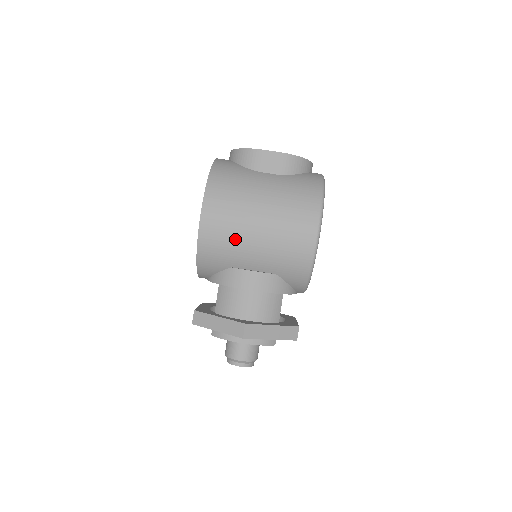
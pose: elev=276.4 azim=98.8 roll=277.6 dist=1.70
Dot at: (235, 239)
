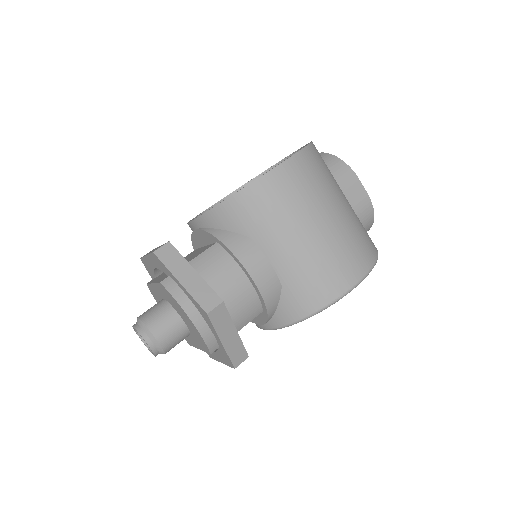
Dot at: (287, 216)
